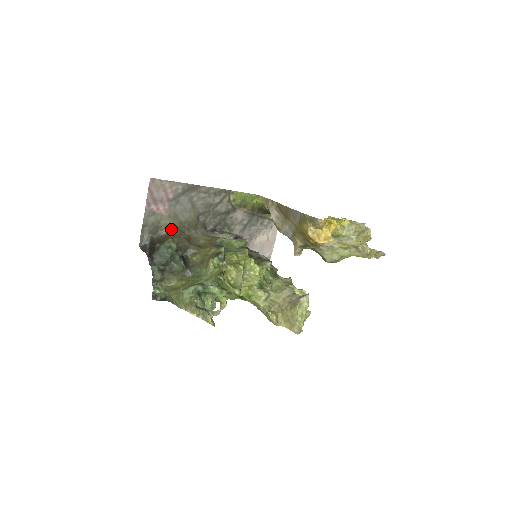
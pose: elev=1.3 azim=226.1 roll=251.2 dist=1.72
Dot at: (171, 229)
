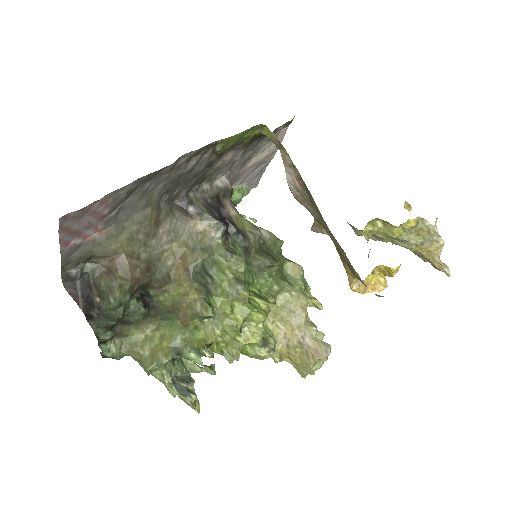
Dot at: (115, 257)
